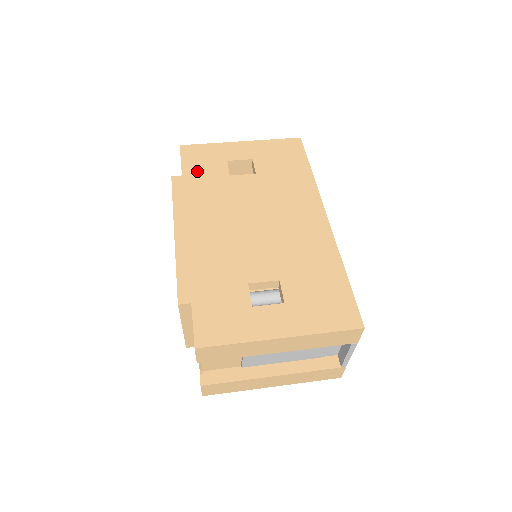
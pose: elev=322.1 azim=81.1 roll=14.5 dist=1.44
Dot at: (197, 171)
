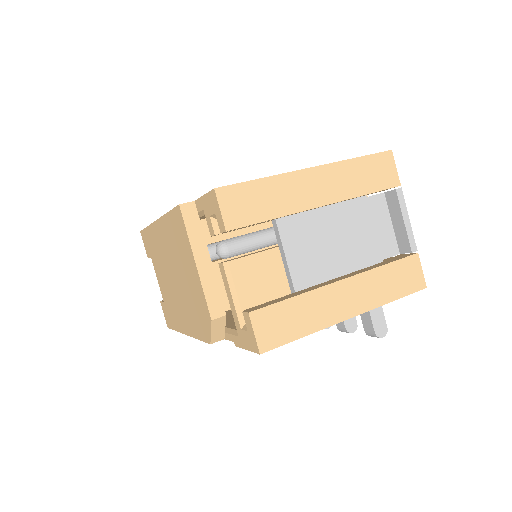
Dot at: occluded
